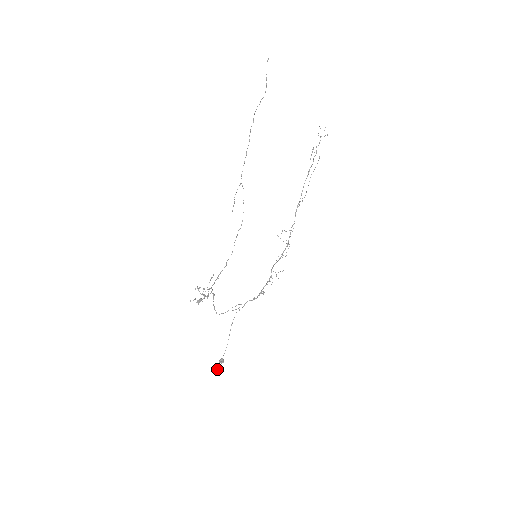
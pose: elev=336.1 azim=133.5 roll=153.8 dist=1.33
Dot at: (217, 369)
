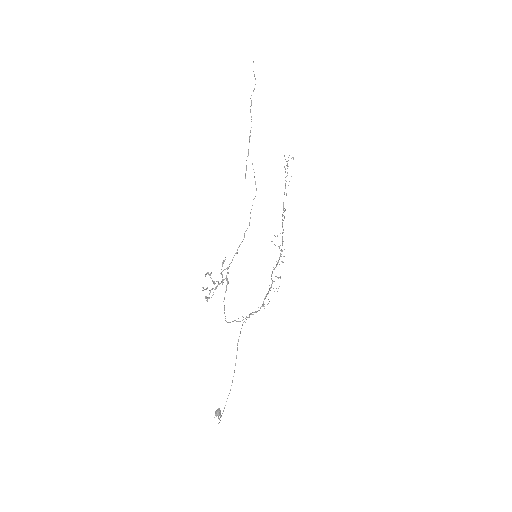
Dot at: (222, 413)
